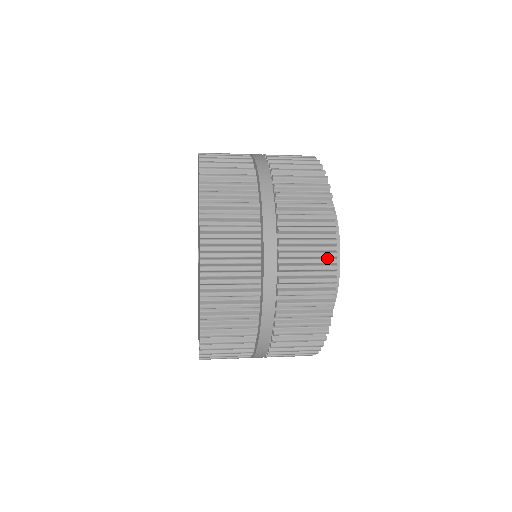
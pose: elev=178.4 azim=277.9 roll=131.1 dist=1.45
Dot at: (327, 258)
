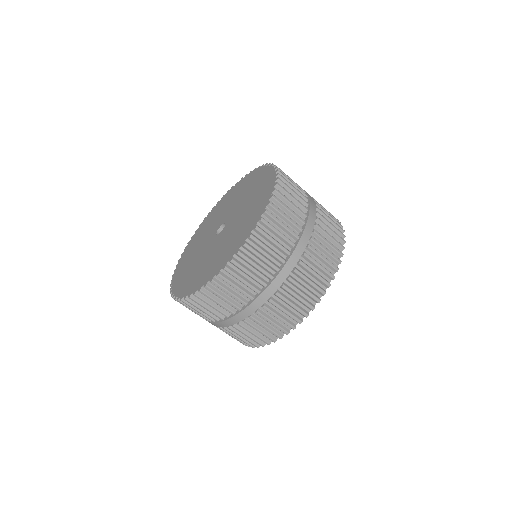
Dot at: occluded
